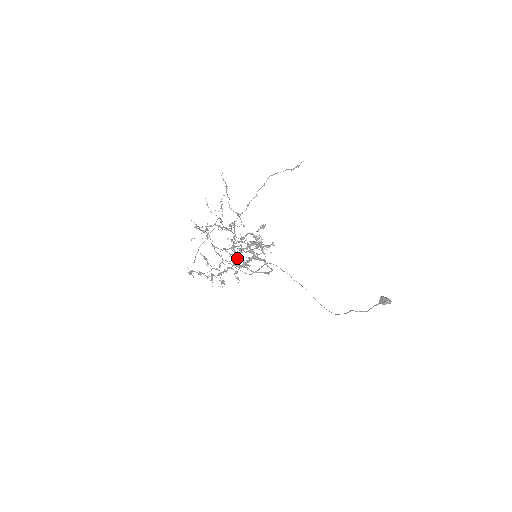
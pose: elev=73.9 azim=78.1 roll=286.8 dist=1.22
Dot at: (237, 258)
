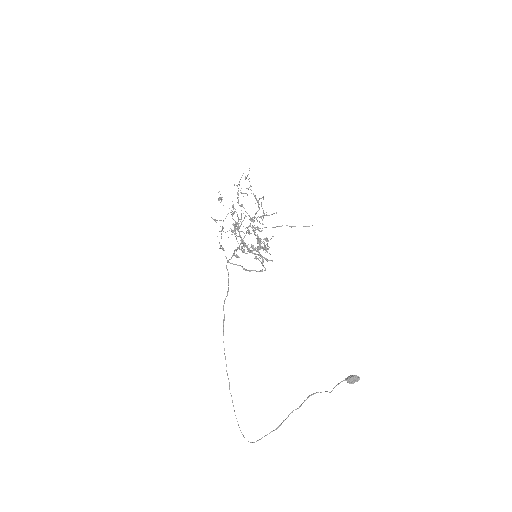
Dot at: (253, 226)
